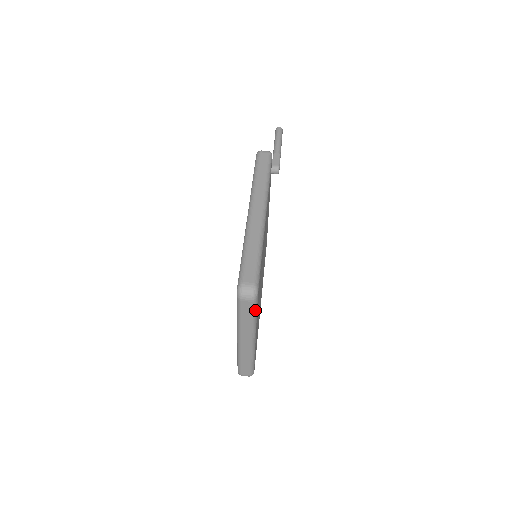
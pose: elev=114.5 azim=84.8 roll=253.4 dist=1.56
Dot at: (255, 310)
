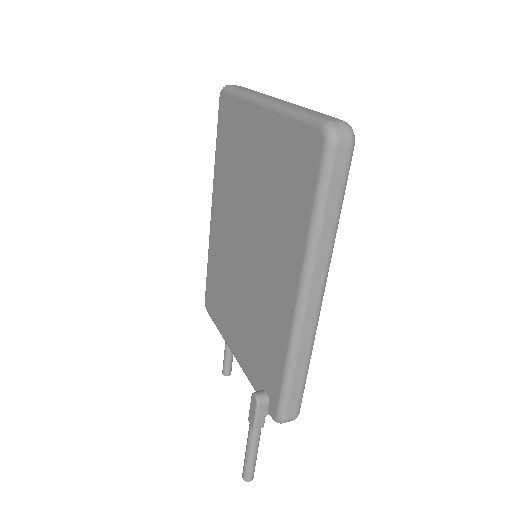
Dot at: occluded
